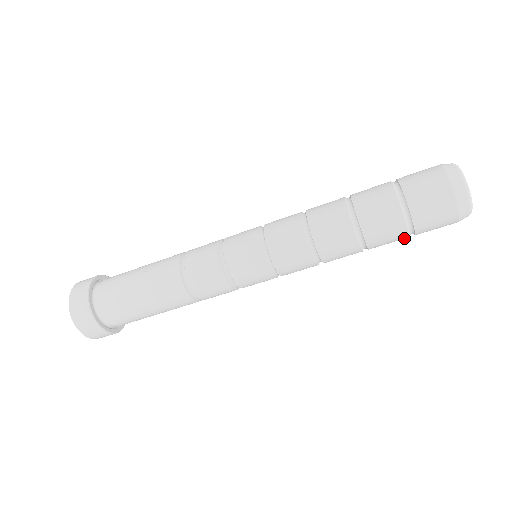
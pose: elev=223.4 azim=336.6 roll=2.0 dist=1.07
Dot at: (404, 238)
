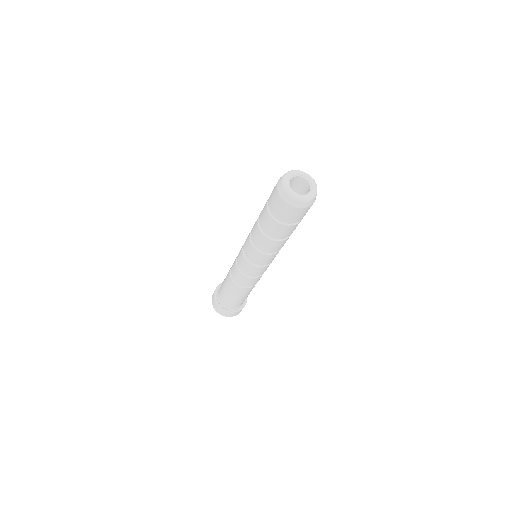
Dot at: (290, 227)
